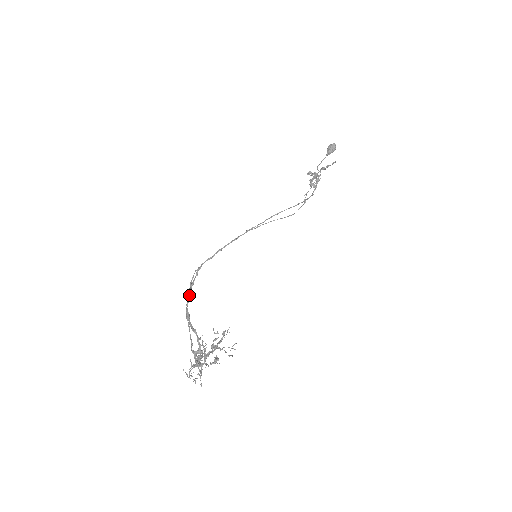
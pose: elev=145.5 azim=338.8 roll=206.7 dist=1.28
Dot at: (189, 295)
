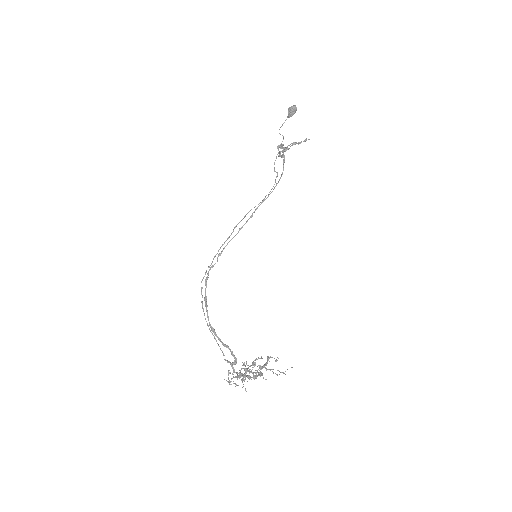
Dot at: (207, 310)
